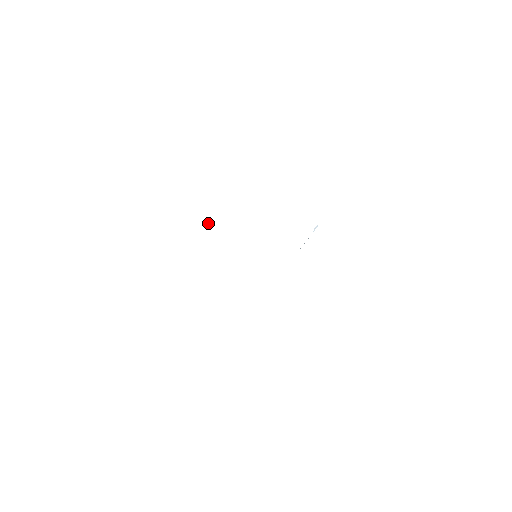
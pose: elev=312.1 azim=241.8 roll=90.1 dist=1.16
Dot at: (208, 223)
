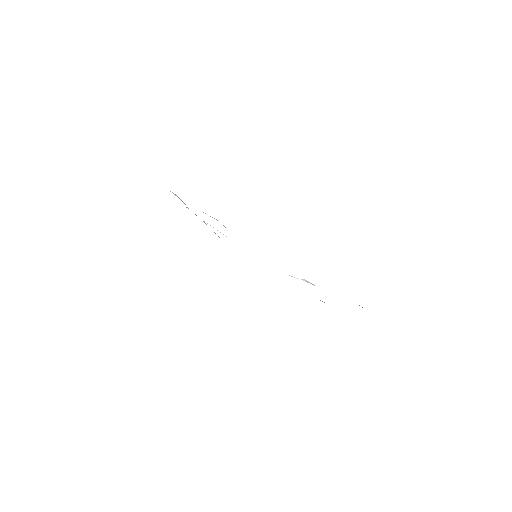
Dot at: occluded
